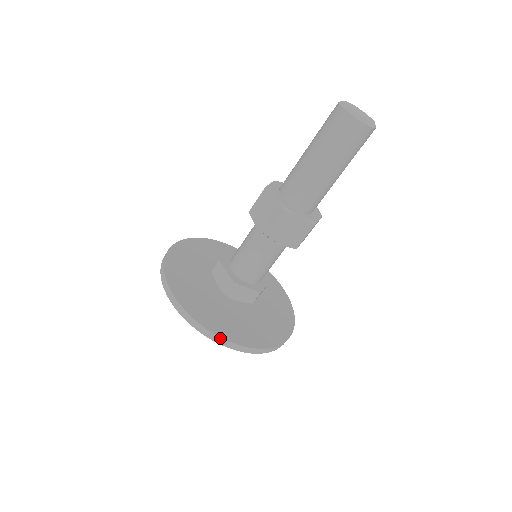
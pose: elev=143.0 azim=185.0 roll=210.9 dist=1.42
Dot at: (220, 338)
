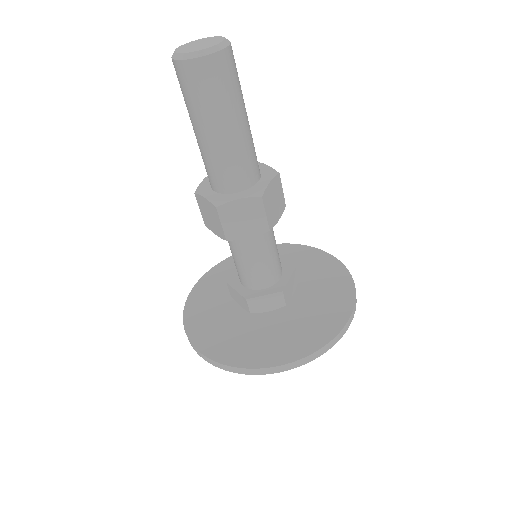
Dot at: (345, 326)
